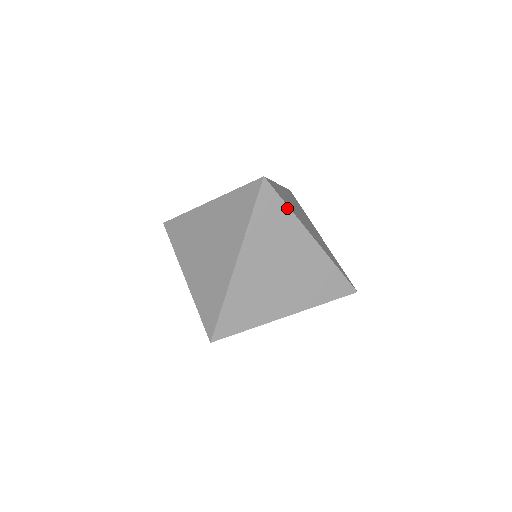
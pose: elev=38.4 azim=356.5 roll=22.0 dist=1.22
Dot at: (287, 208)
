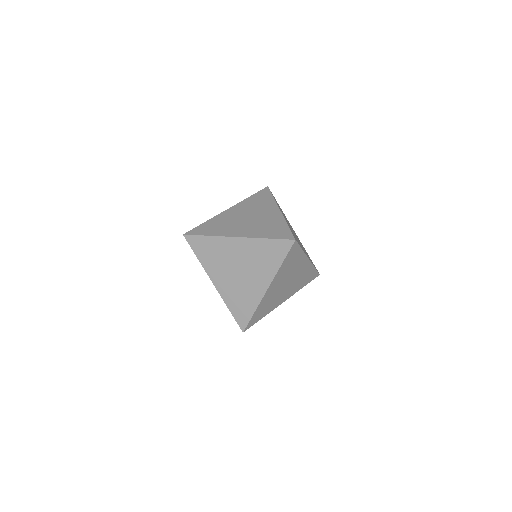
Dot at: (301, 250)
